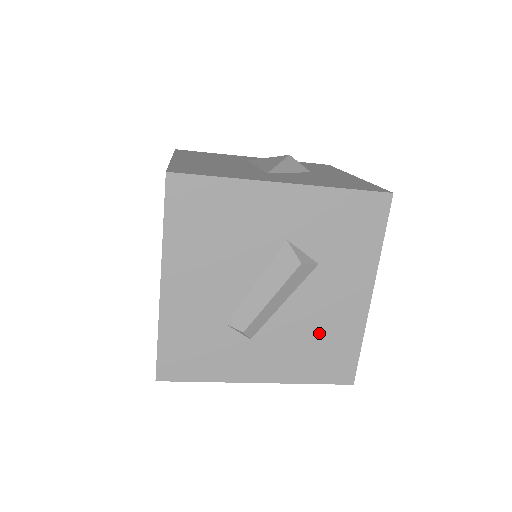
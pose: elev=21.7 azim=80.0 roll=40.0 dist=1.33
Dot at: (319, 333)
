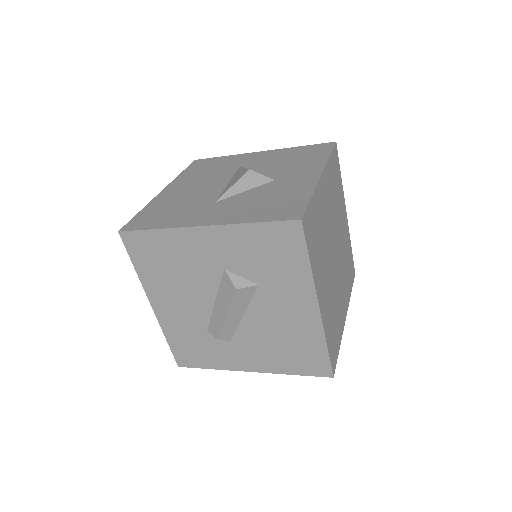
Dot at: (284, 337)
